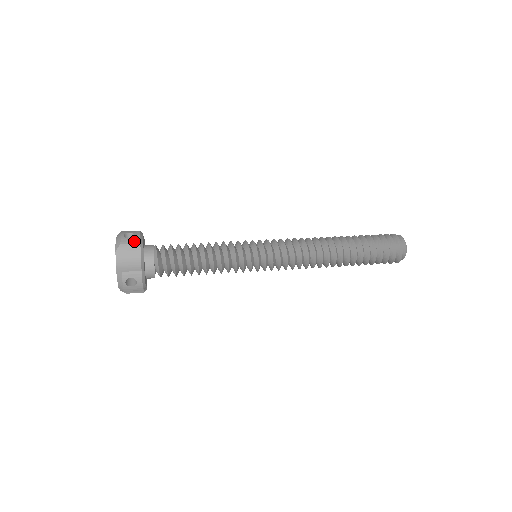
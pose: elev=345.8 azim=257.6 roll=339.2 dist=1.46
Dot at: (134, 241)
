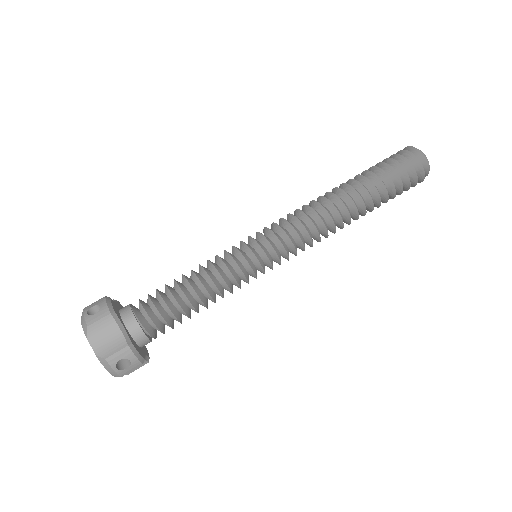
Dot at: (135, 367)
